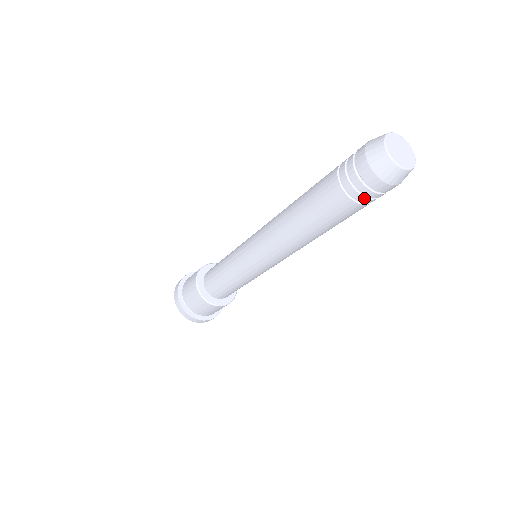
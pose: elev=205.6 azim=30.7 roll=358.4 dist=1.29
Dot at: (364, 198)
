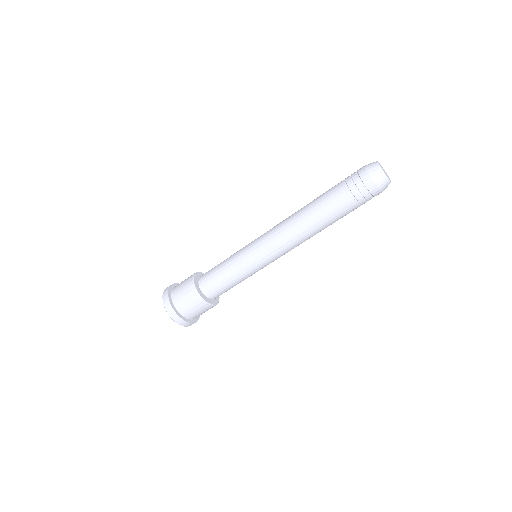
Dot at: (363, 199)
